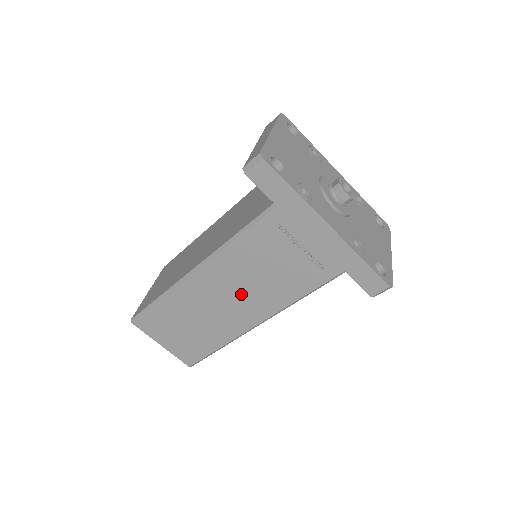
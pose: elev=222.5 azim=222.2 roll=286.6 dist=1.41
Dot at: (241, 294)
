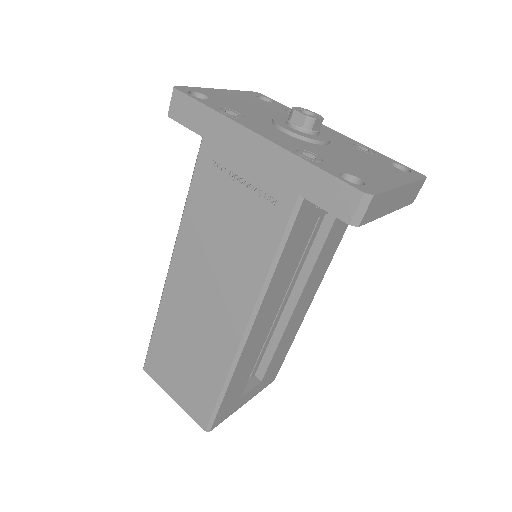
Dot at: (214, 285)
